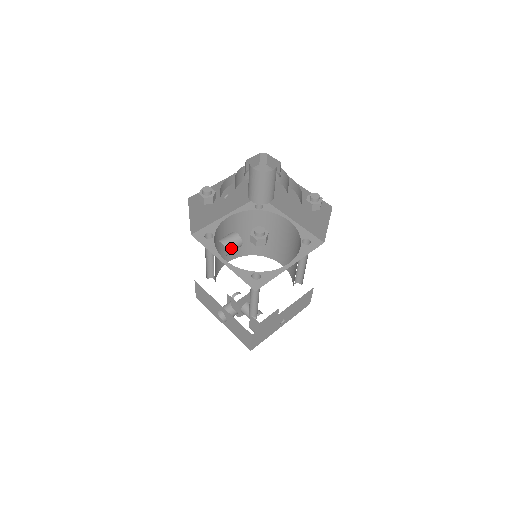
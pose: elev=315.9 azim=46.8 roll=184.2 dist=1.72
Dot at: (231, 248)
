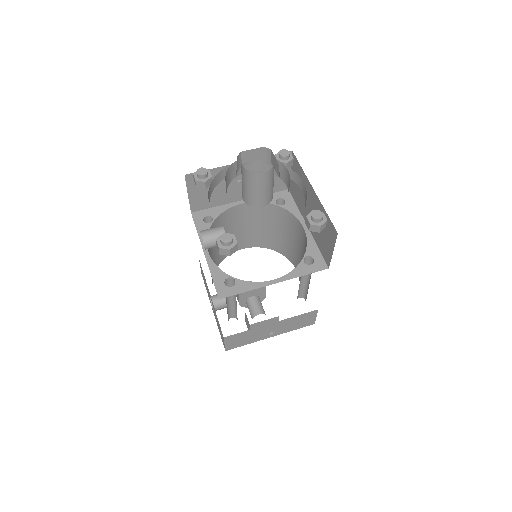
Dot at: (211, 243)
